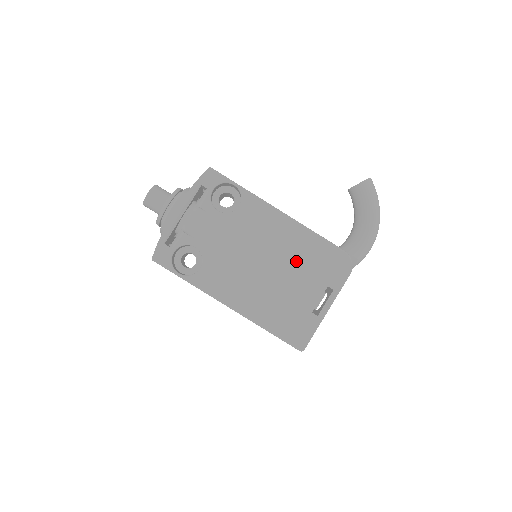
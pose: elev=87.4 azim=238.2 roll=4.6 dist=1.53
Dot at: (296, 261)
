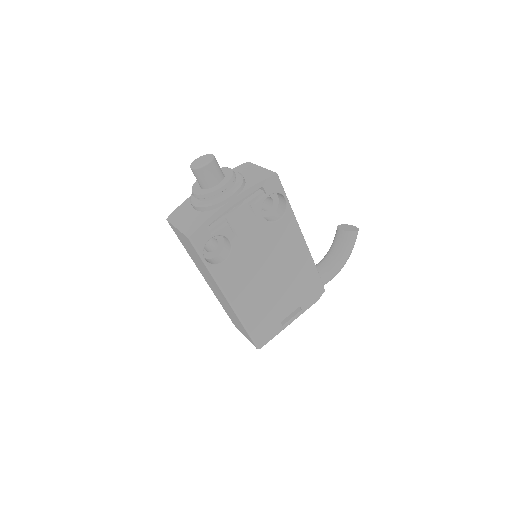
Dot at: (292, 280)
